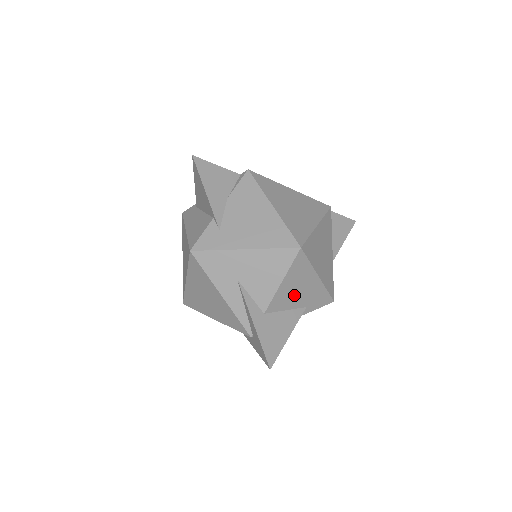
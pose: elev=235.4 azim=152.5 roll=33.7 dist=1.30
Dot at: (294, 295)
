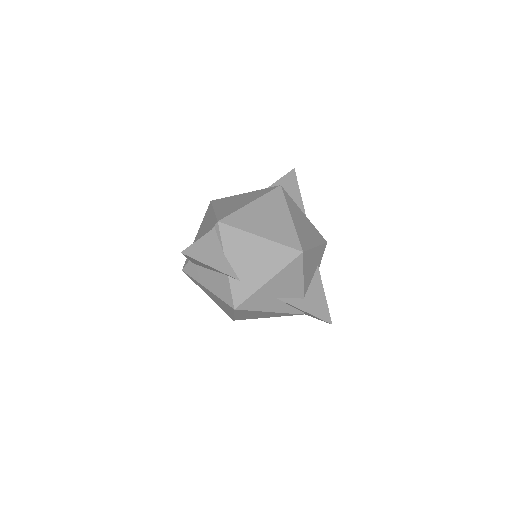
Dot at: (311, 271)
